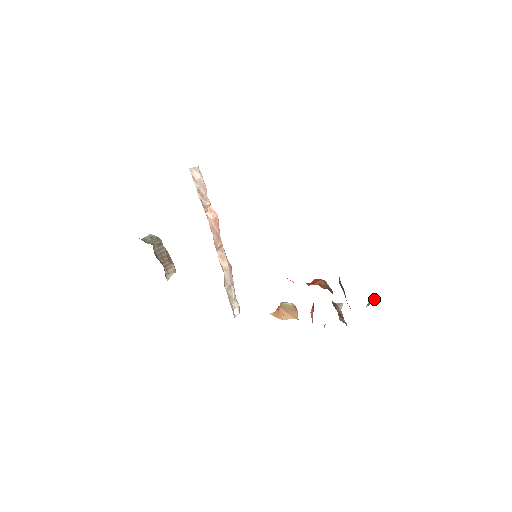
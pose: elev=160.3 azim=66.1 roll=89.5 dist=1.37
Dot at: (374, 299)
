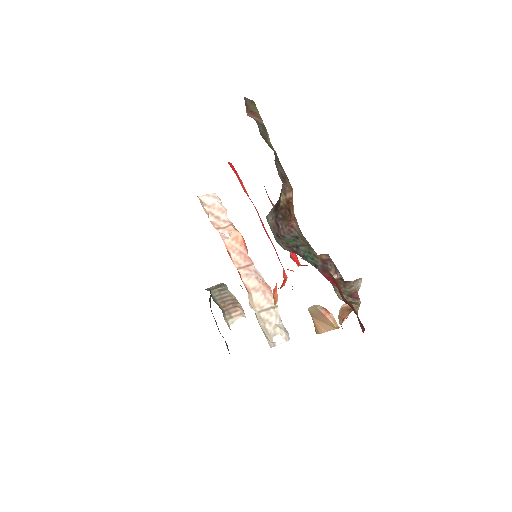
Dot at: occluded
